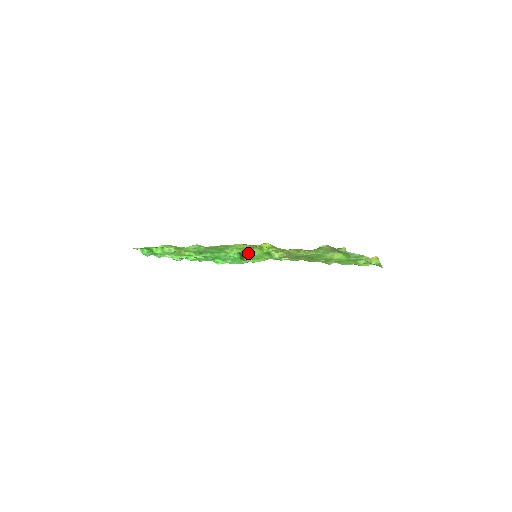
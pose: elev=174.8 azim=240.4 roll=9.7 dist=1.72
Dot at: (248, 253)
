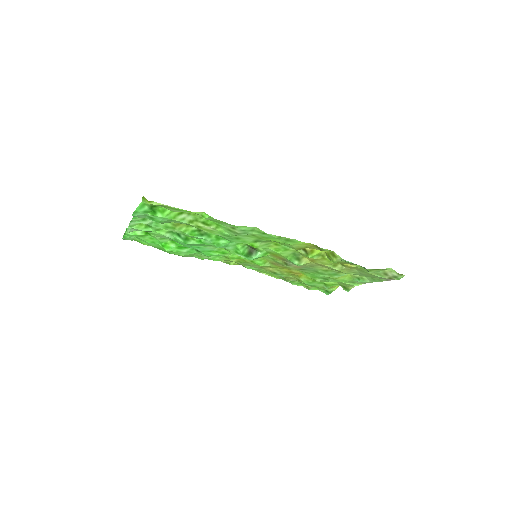
Dot at: (263, 251)
